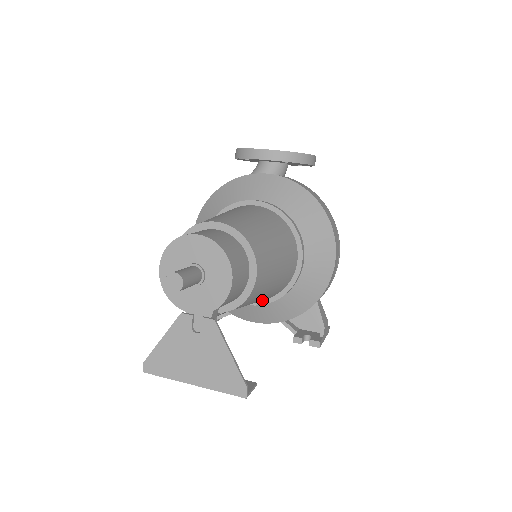
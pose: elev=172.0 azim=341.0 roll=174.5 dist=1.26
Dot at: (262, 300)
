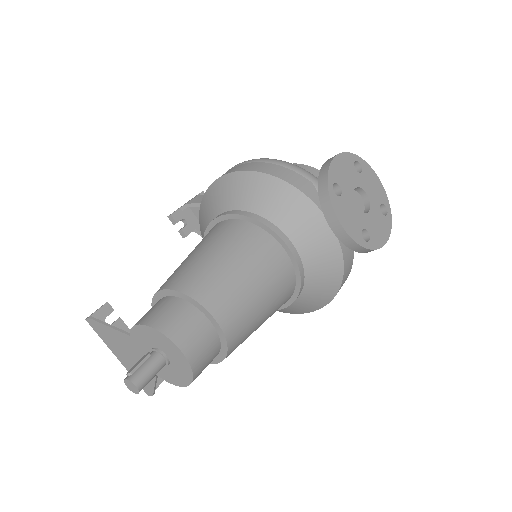
Dot at: occluded
